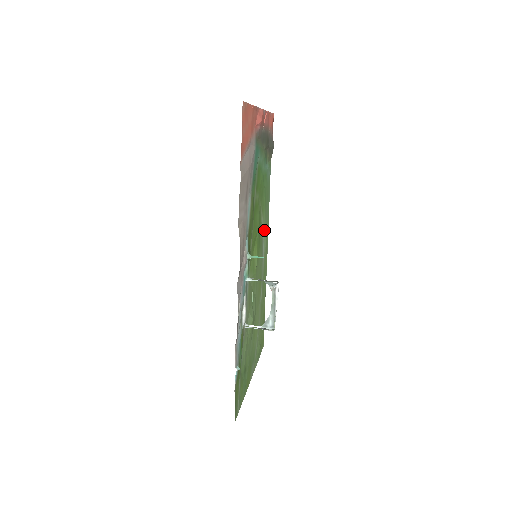
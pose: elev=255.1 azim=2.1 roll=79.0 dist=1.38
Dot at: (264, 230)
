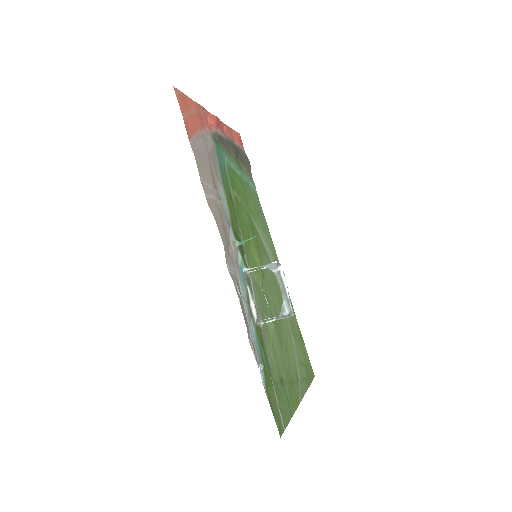
Dot at: (265, 240)
